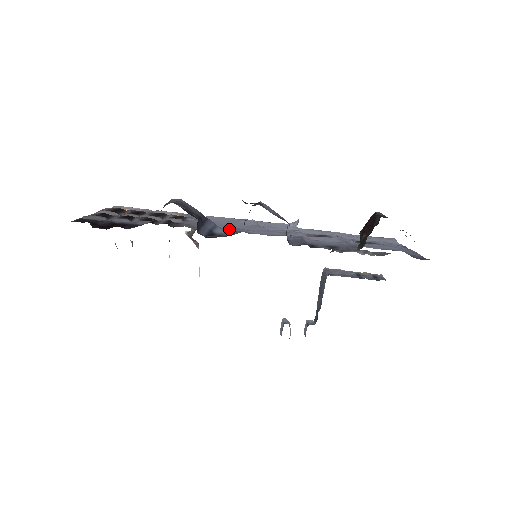
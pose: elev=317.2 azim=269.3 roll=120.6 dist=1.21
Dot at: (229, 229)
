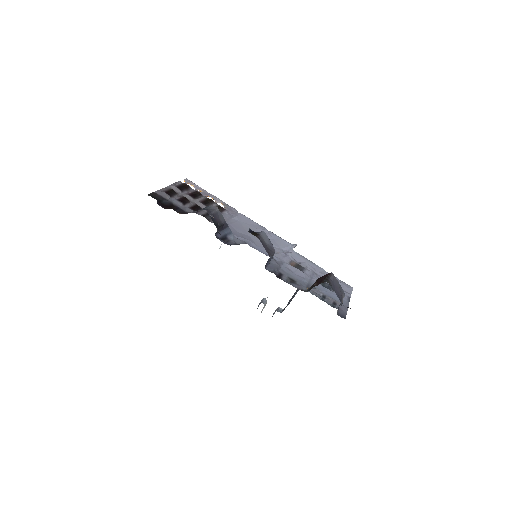
Dot at: (241, 236)
